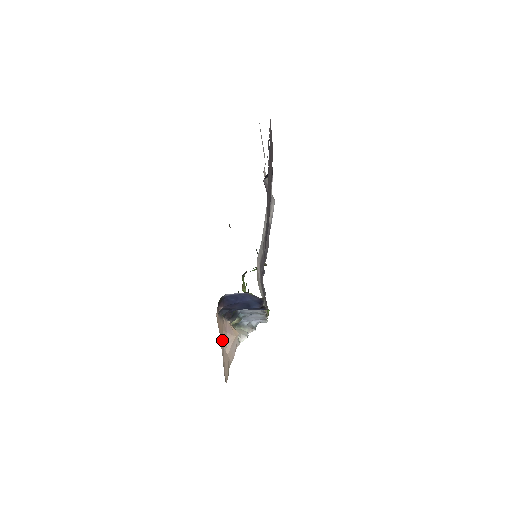
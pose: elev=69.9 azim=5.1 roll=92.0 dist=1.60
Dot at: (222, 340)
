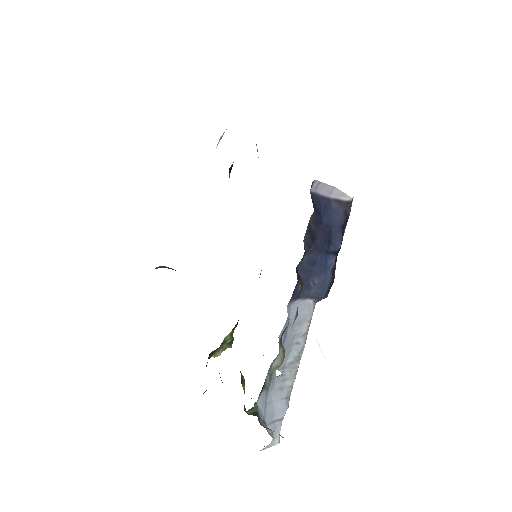
Dot at: occluded
